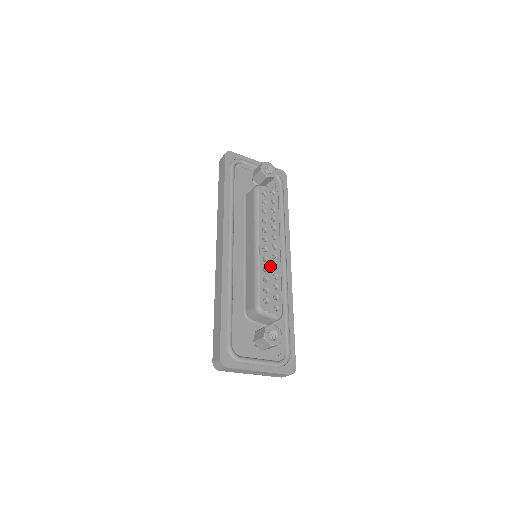
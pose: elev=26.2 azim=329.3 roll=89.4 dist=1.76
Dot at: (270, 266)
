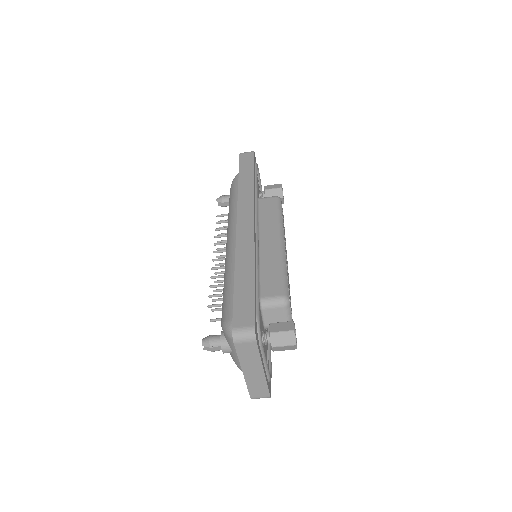
Dot at: occluded
